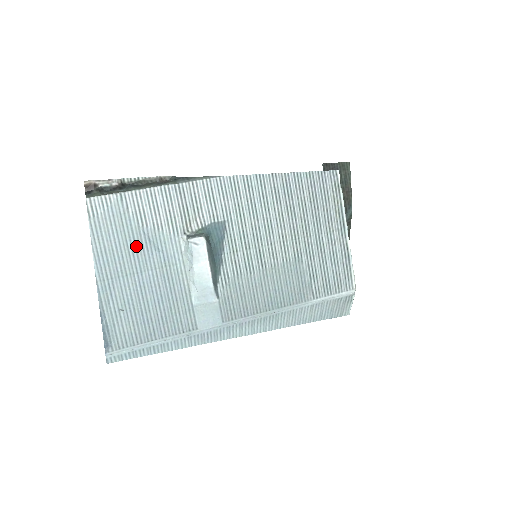
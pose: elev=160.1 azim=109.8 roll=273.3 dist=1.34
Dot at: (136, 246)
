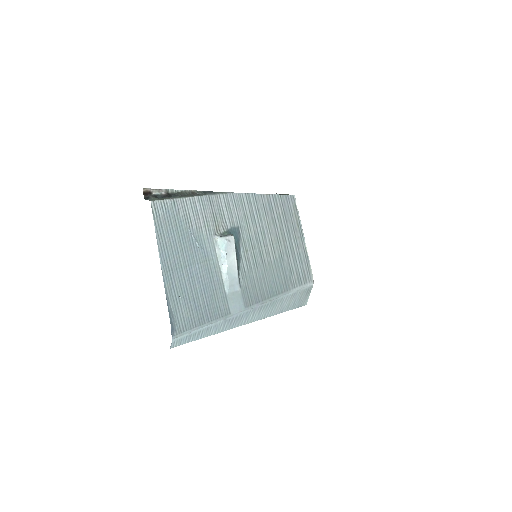
Dot at: (186, 243)
